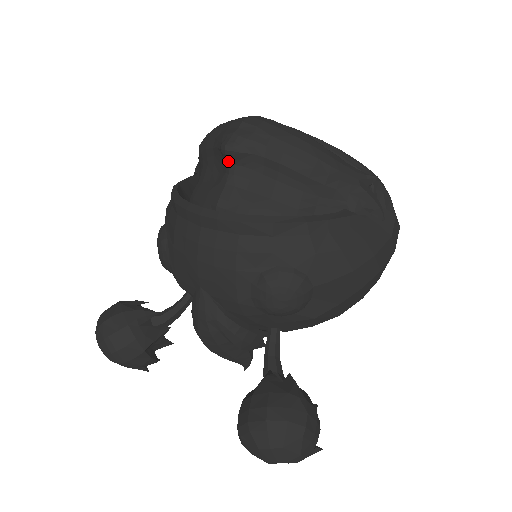
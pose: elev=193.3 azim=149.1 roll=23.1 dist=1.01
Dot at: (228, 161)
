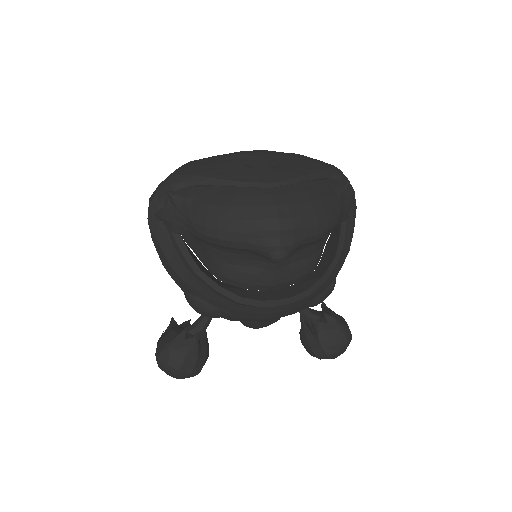
Dot at: (276, 261)
